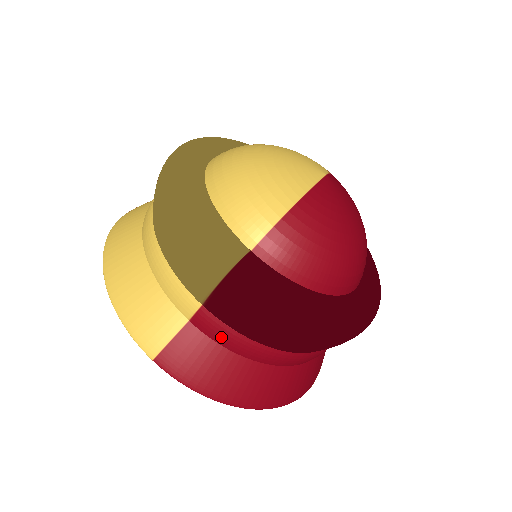
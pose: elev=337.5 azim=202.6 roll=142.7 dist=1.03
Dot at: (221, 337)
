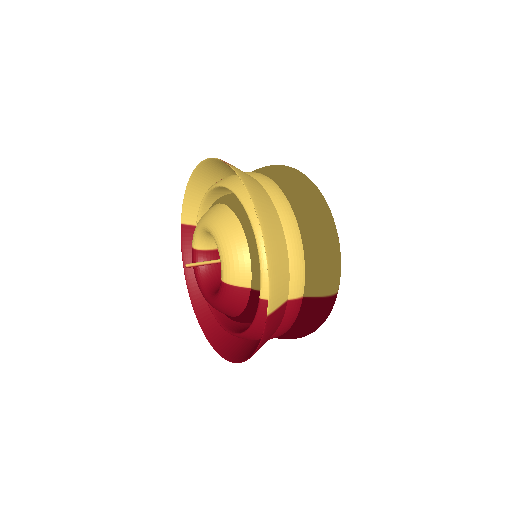
Dot at: (289, 317)
